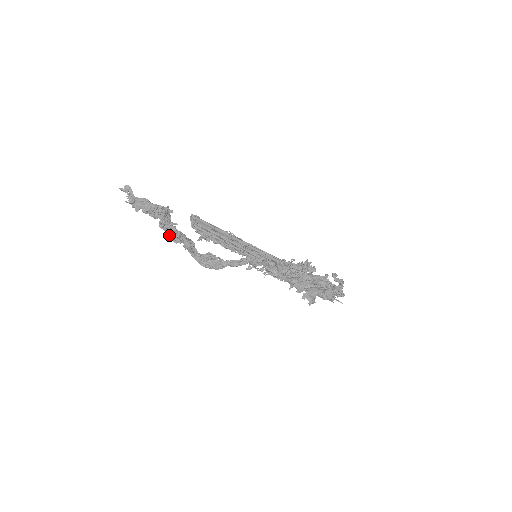
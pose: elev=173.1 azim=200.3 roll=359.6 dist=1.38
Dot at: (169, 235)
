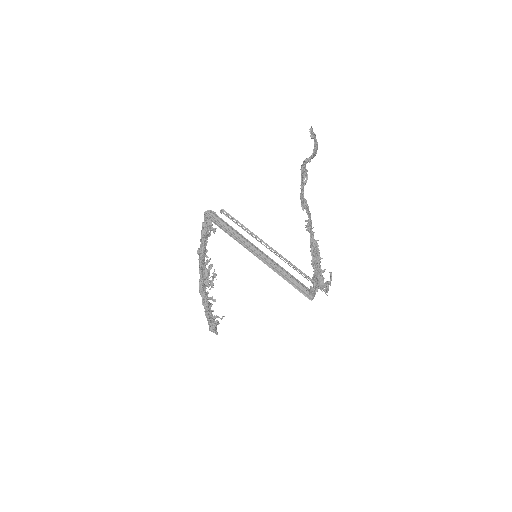
Dot at: occluded
